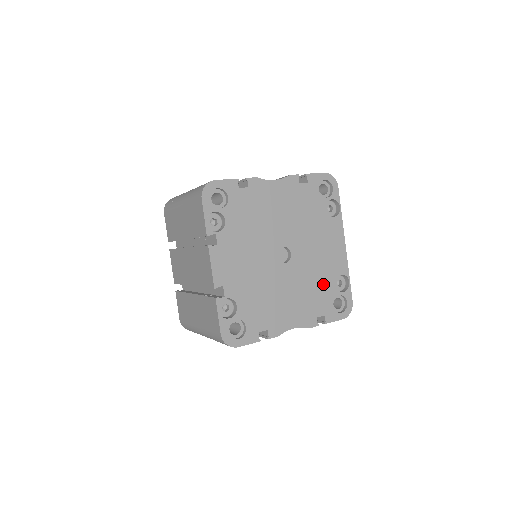
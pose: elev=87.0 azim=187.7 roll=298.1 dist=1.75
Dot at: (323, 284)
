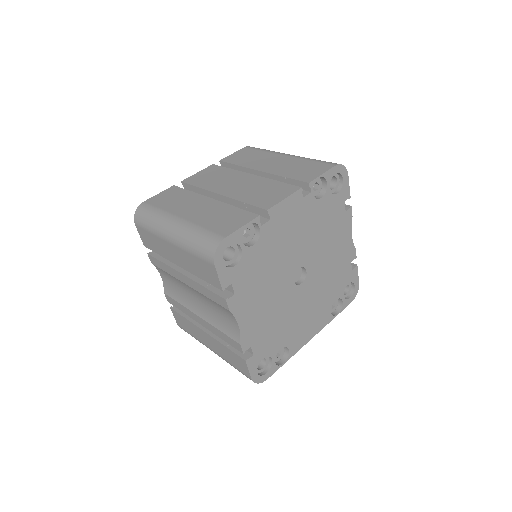
Dot at: (280, 335)
